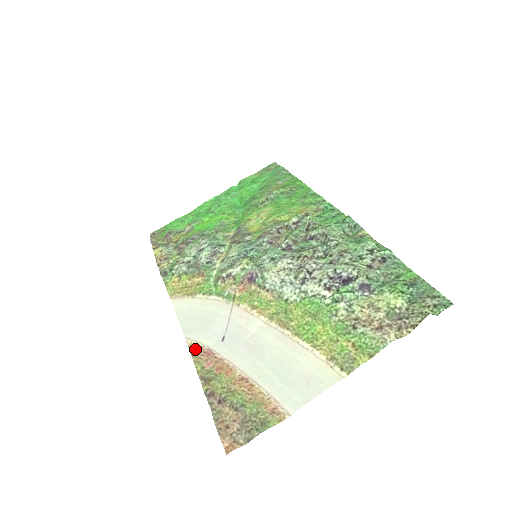
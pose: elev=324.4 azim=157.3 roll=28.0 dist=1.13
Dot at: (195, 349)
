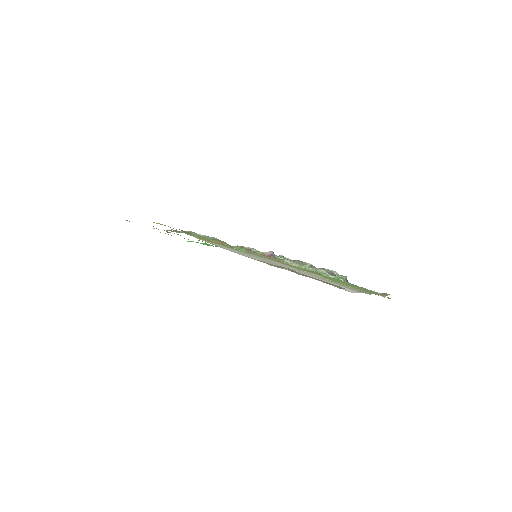
Dot at: (254, 259)
